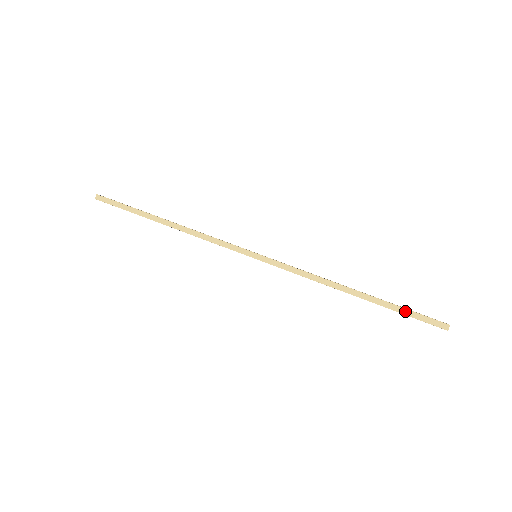
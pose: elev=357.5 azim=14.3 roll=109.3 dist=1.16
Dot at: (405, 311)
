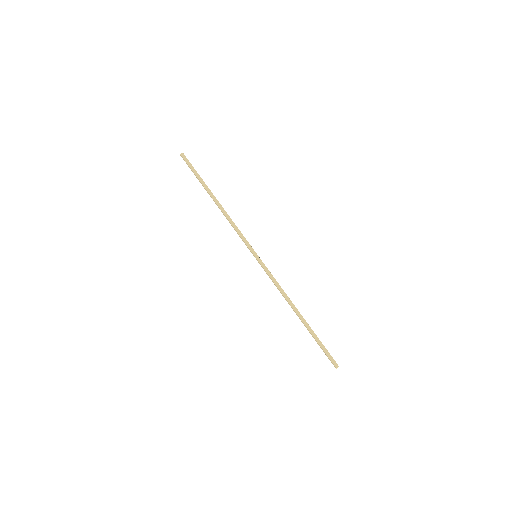
Dot at: (320, 343)
